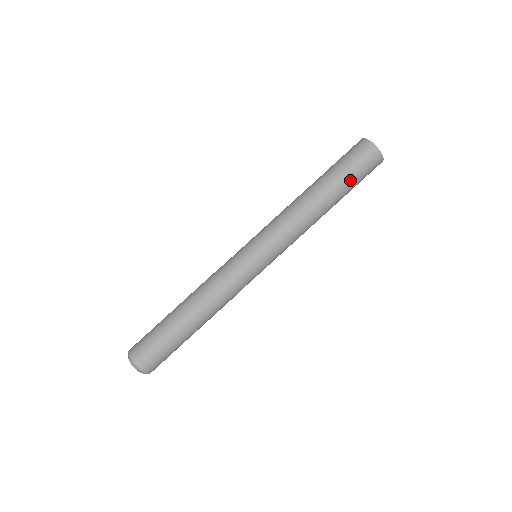
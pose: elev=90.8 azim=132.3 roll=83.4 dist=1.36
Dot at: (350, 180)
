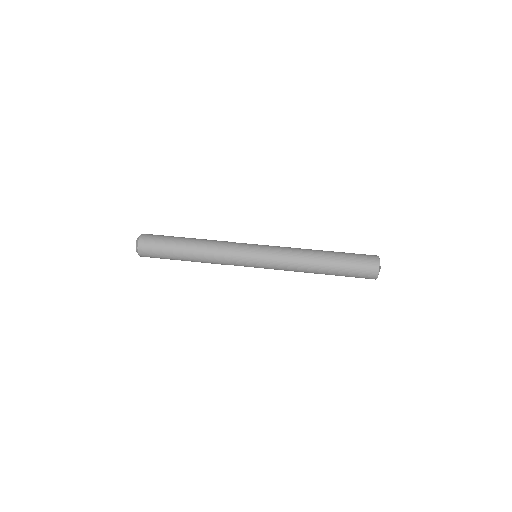
Dot at: (347, 265)
